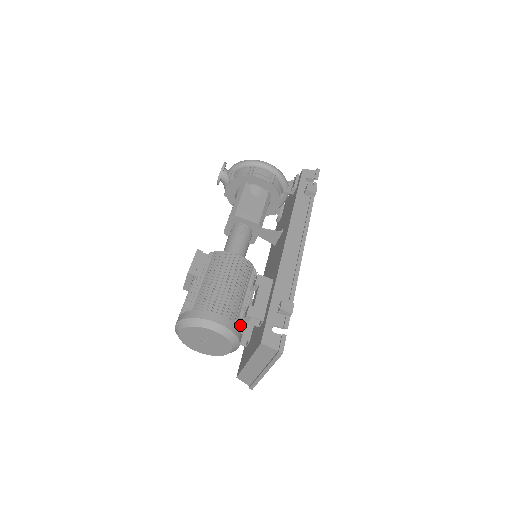
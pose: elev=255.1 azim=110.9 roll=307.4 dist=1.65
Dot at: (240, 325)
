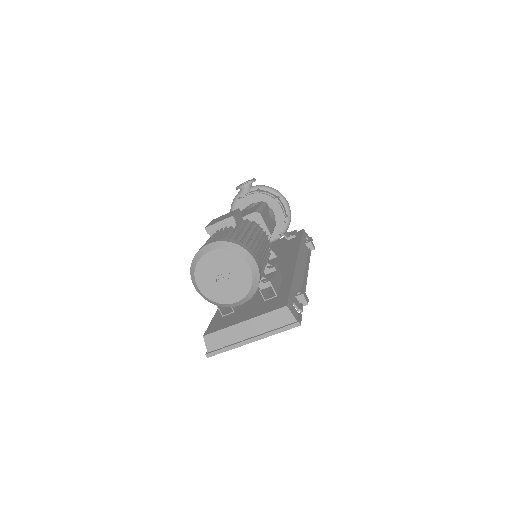
Dot at: occluded
